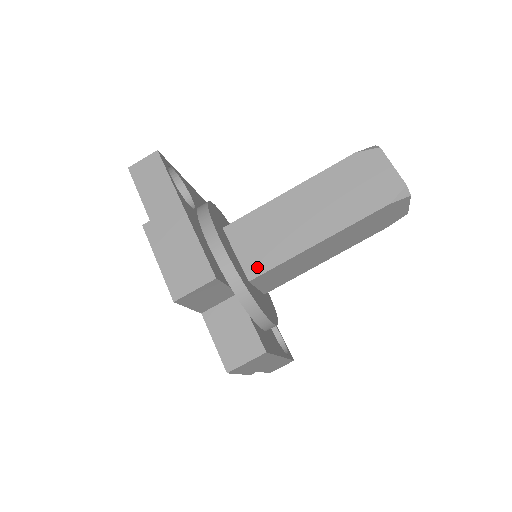
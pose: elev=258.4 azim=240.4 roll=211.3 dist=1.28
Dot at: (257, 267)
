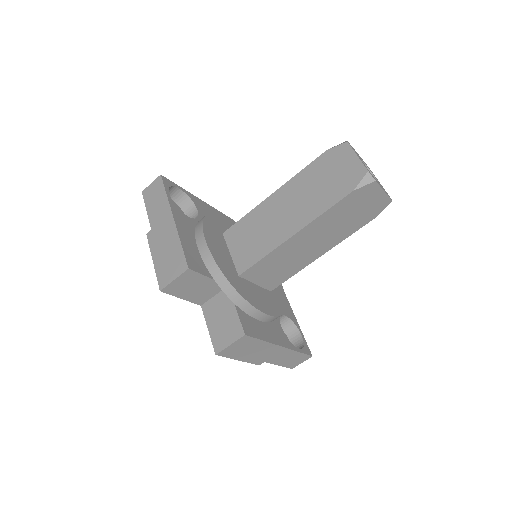
Dot at: (245, 263)
